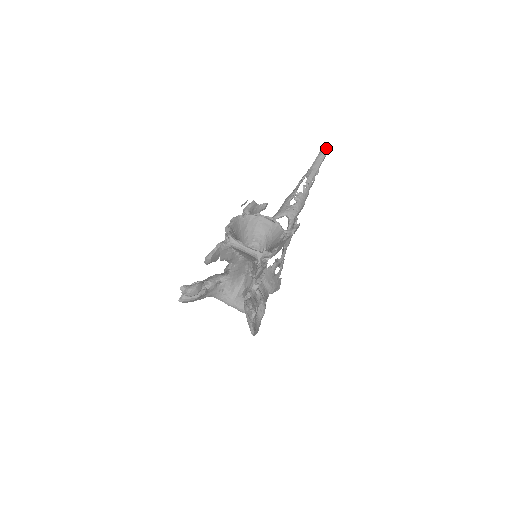
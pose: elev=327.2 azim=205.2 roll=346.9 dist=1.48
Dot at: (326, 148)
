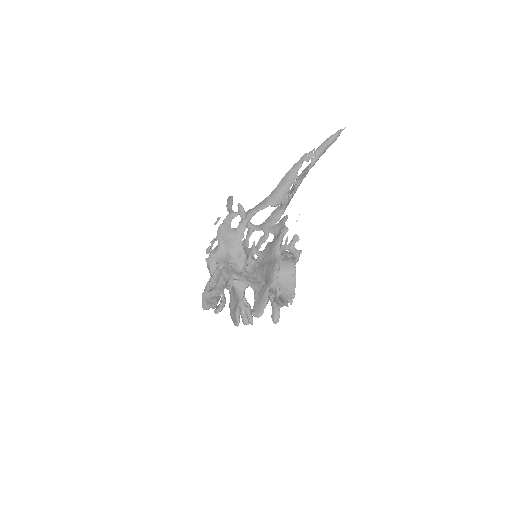
Dot at: occluded
